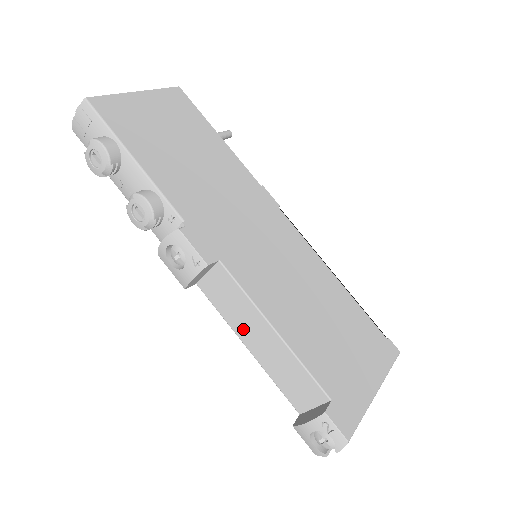
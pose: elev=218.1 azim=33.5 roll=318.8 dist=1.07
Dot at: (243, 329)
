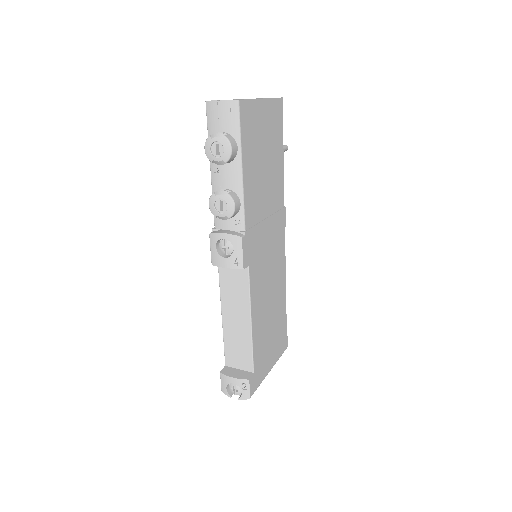
Dot at: (229, 307)
